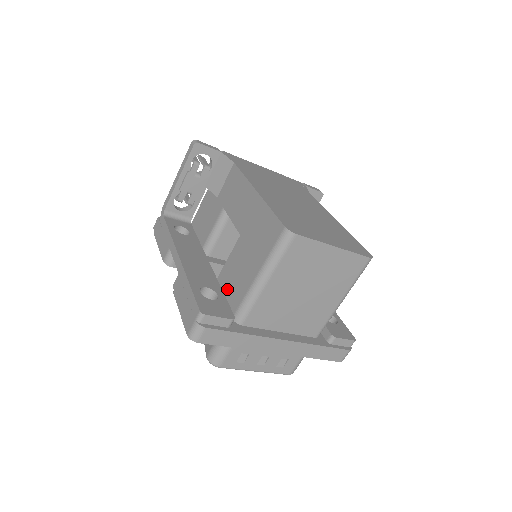
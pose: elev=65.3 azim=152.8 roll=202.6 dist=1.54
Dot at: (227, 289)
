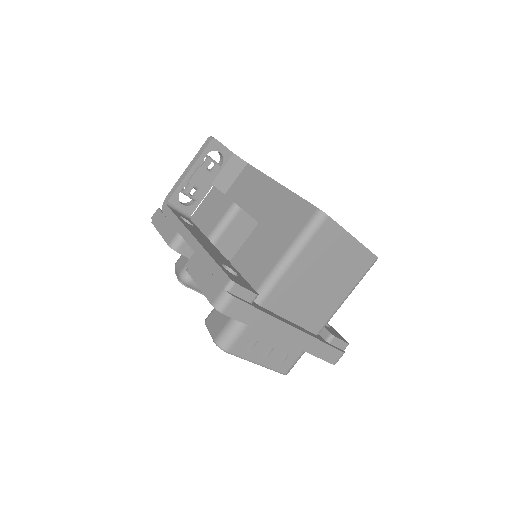
Dot at: (242, 272)
